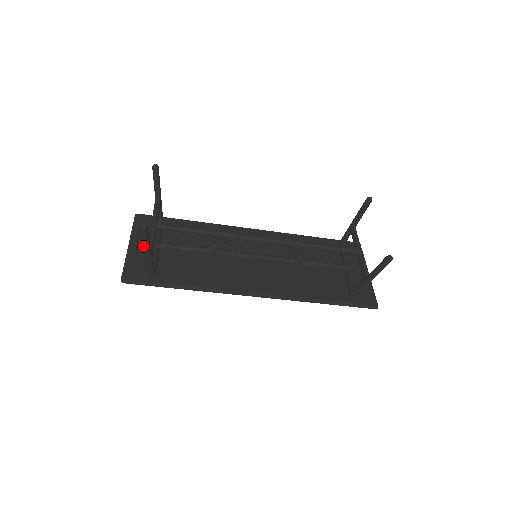
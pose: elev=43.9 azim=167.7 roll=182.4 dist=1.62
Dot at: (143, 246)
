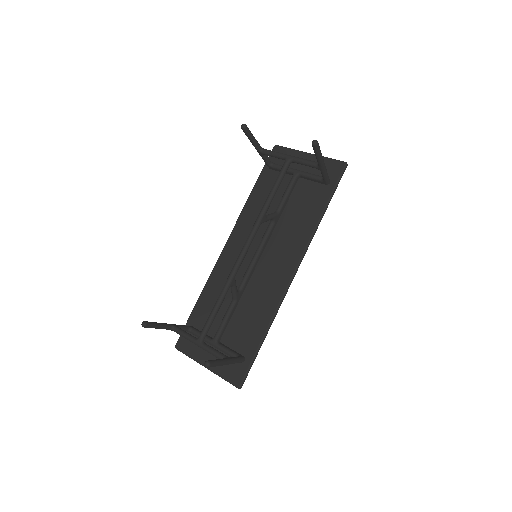
Dot at: (211, 355)
